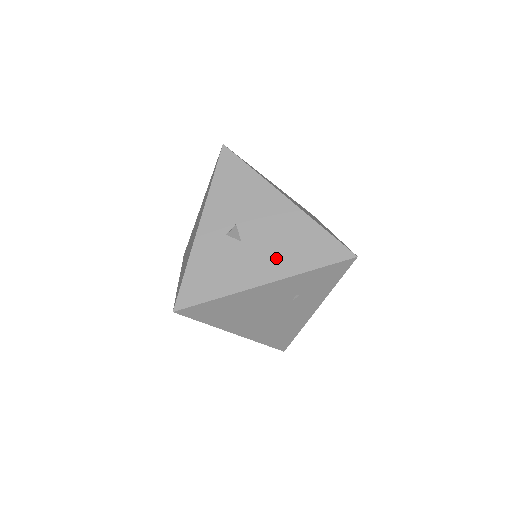
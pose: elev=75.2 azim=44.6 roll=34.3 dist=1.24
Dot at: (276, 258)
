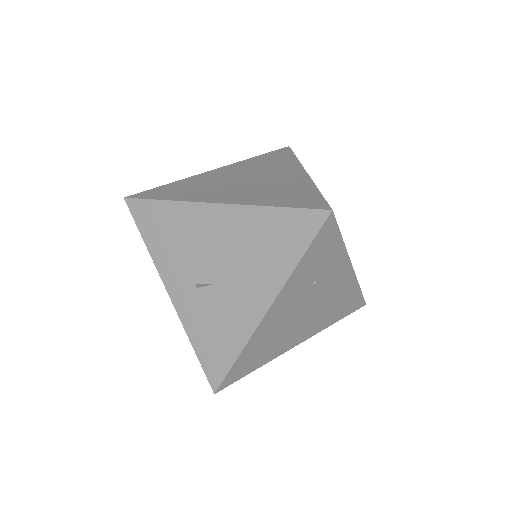
Dot at: (256, 277)
